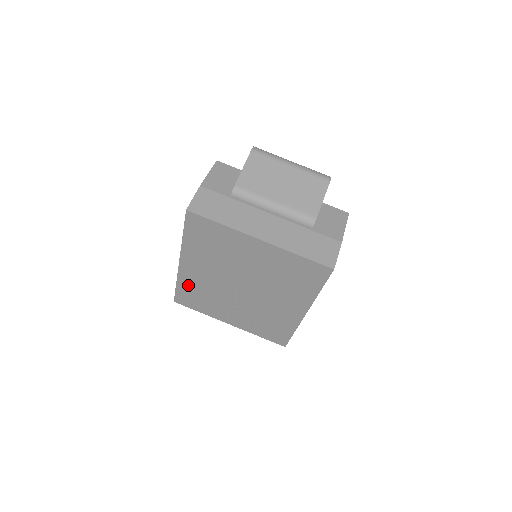
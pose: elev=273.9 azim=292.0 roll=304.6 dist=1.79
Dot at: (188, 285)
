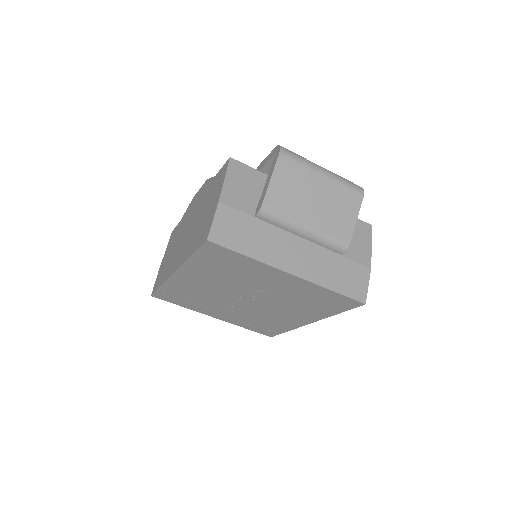
Dot at: (177, 289)
